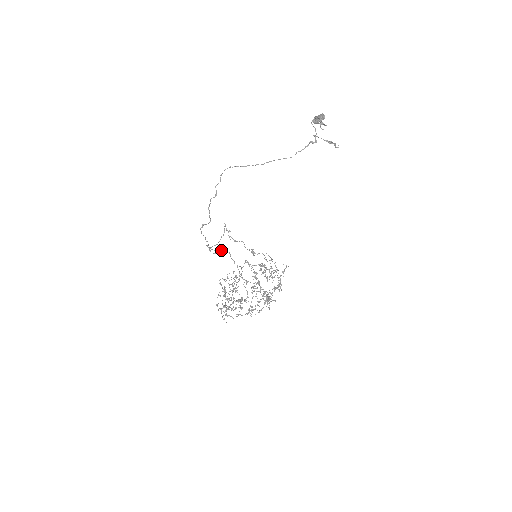
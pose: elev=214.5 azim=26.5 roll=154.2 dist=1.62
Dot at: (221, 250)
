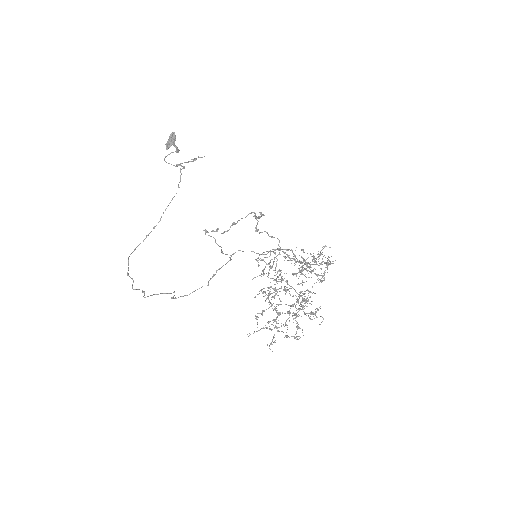
Dot at: (229, 260)
